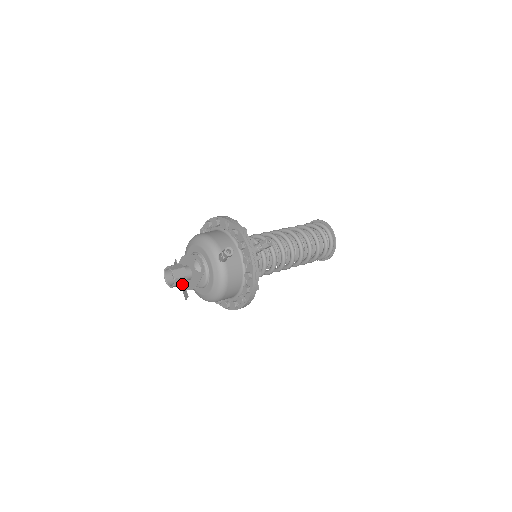
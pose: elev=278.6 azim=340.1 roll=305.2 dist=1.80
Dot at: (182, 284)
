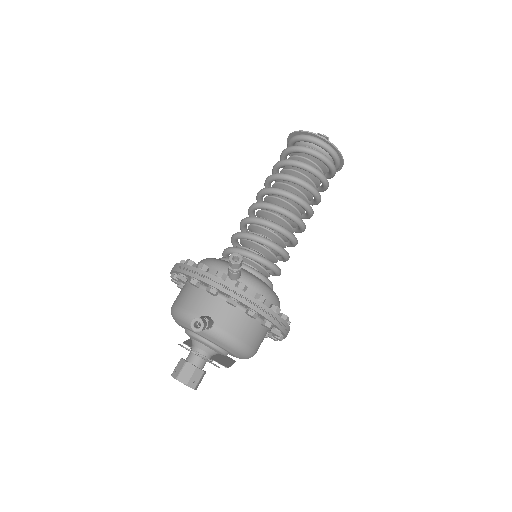
Dot at: (203, 376)
